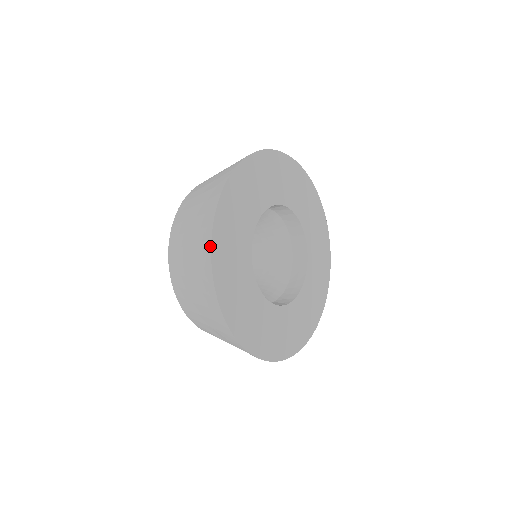
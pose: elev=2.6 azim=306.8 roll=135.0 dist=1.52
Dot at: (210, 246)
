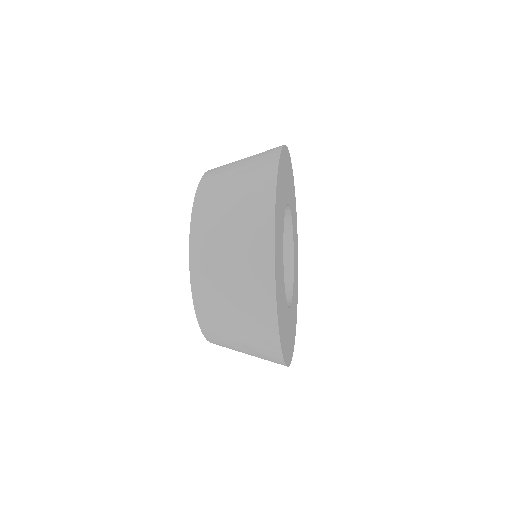
Dot at: (273, 264)
